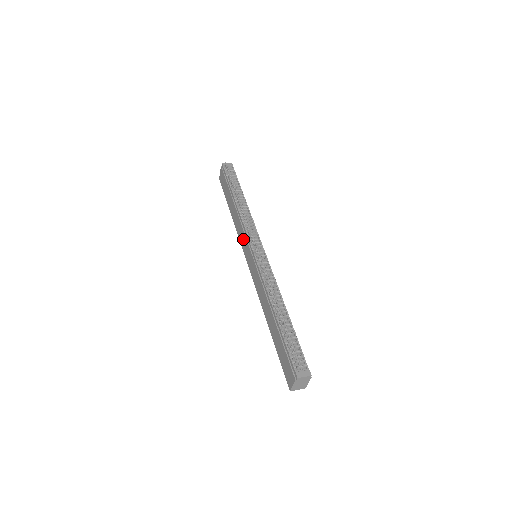
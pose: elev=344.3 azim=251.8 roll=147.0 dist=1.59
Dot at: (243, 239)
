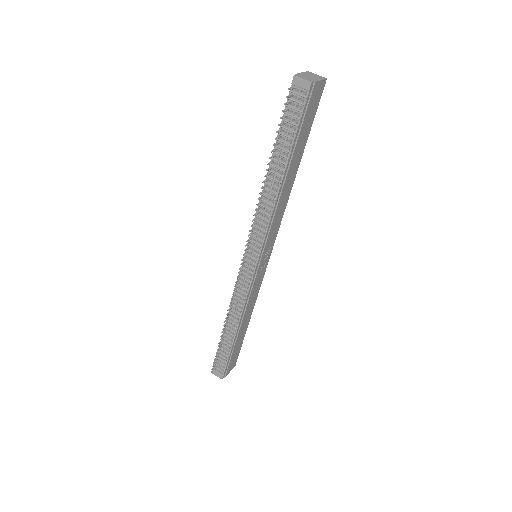
Dot at: occluded
